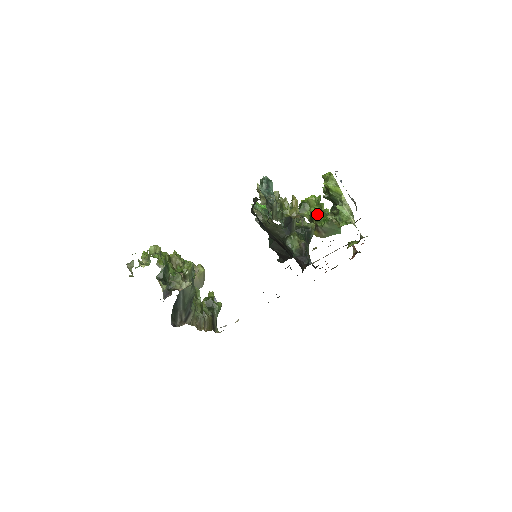
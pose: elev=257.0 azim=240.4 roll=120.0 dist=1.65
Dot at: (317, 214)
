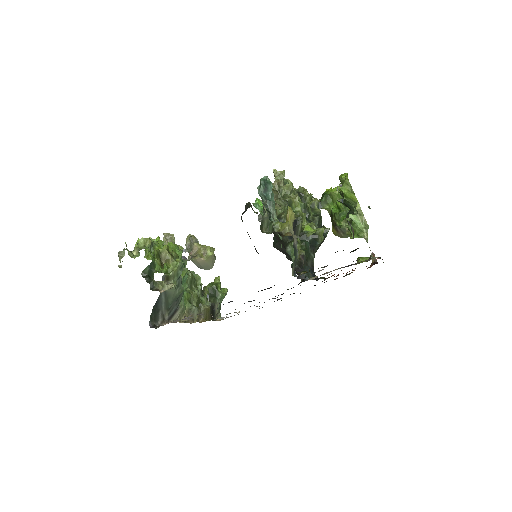
Dot at: (312, 233)
